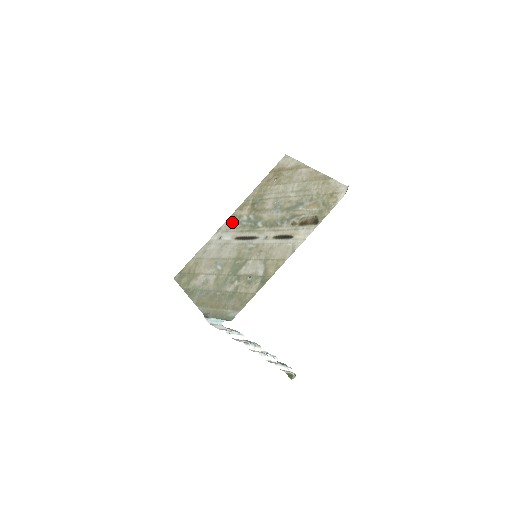
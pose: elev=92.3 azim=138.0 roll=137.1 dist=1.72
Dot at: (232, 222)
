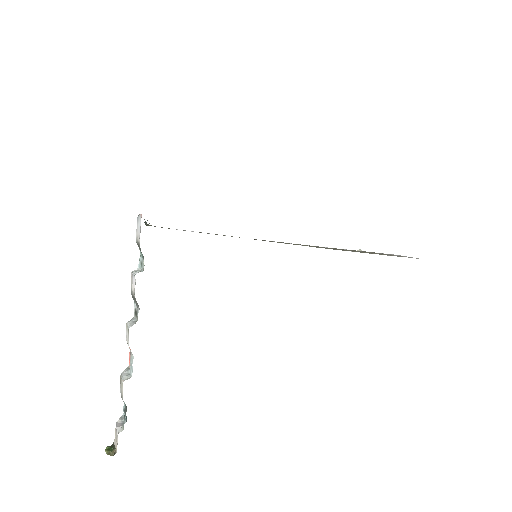
Dot at: occluded
